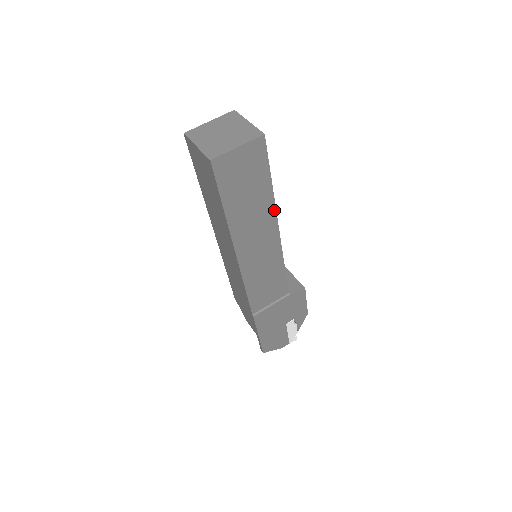
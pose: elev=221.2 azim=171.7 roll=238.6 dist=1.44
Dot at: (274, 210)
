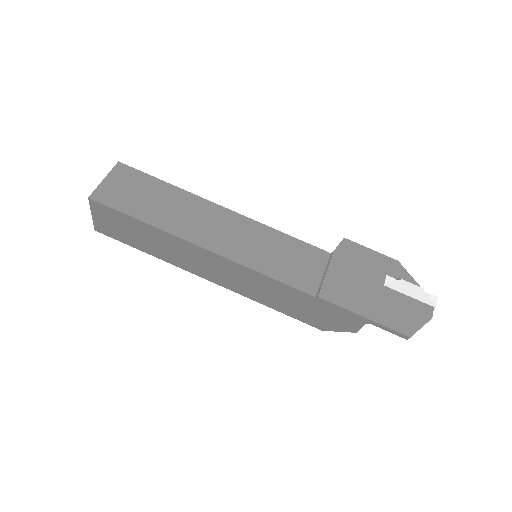
Dot at: (197, 198)
